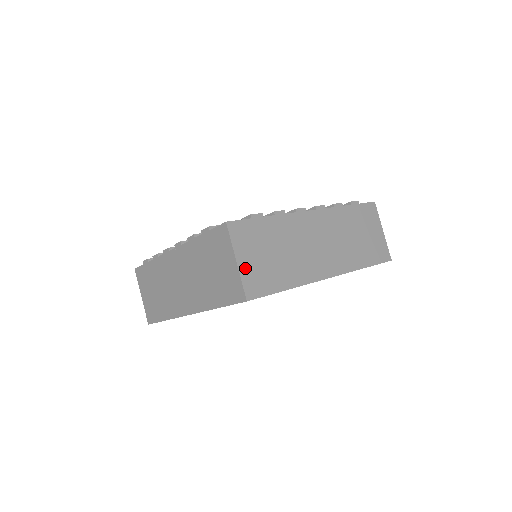
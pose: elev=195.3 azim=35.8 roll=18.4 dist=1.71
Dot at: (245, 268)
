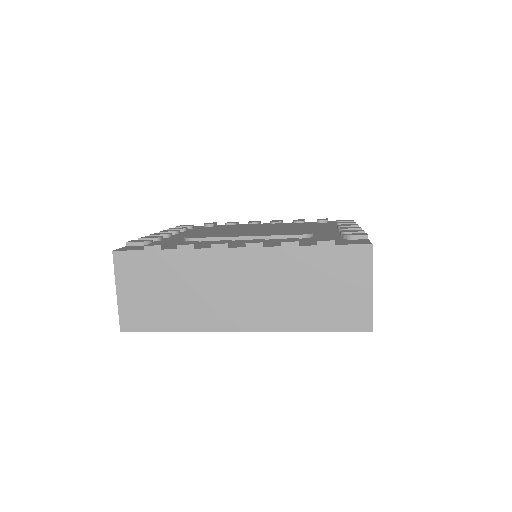
Dot at: occluded
